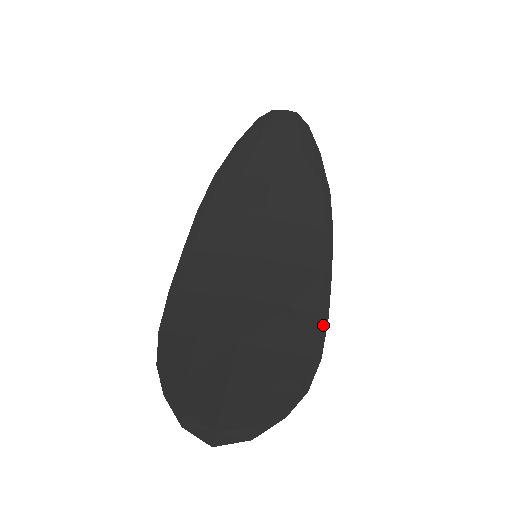
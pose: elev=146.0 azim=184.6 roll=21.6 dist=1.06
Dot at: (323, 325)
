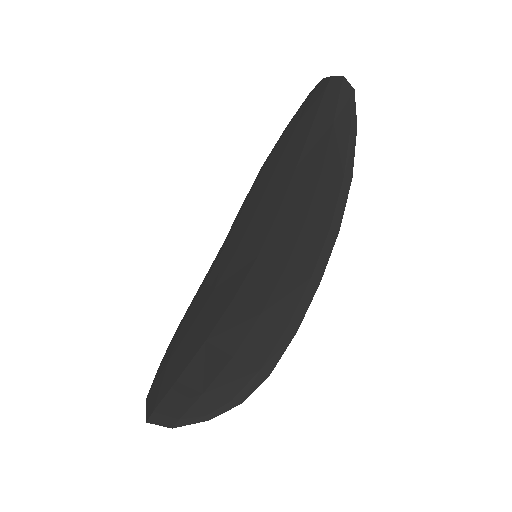
Dot at: (287, 339)
